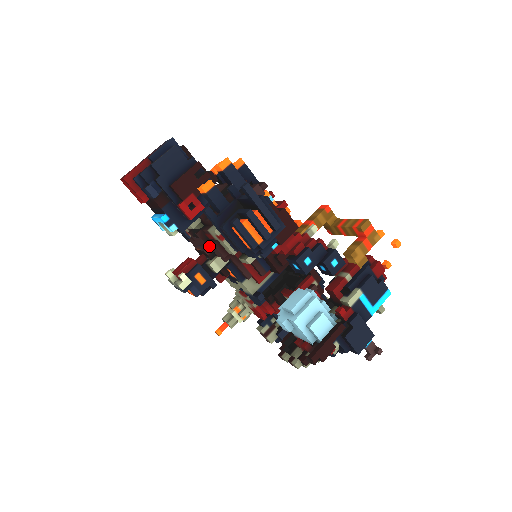
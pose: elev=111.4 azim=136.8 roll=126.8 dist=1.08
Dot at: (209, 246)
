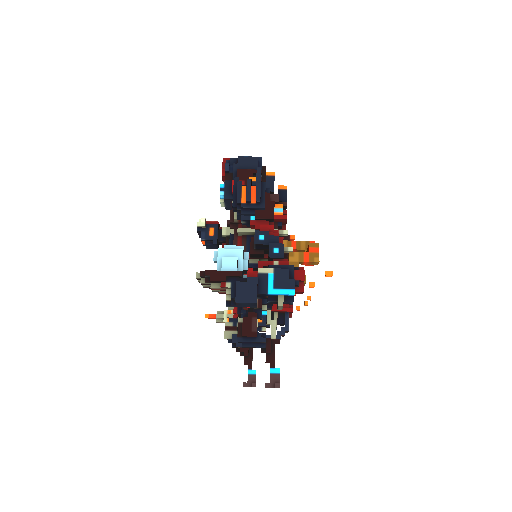
Dot at: occluded
